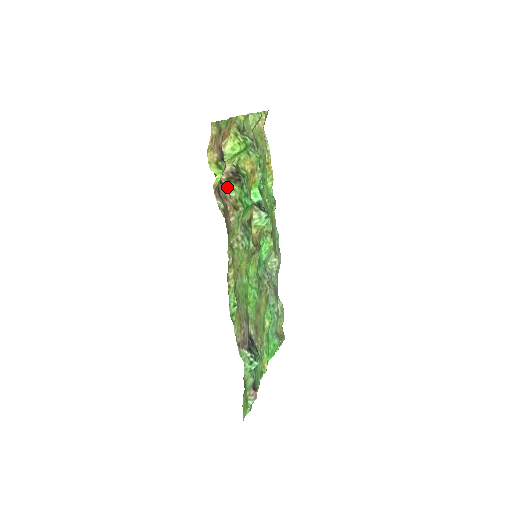
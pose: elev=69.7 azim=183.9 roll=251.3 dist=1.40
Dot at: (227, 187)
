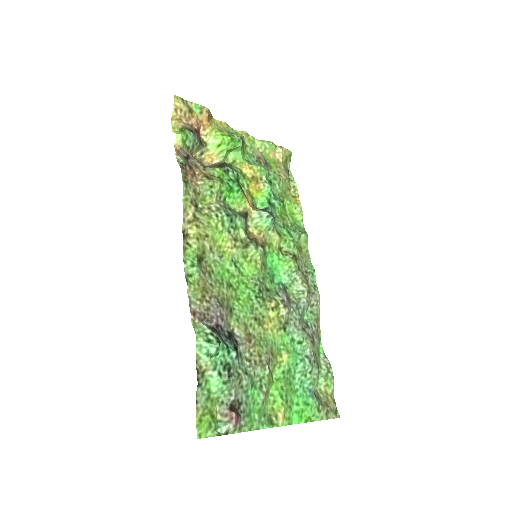
Dot at: (206, 167)
